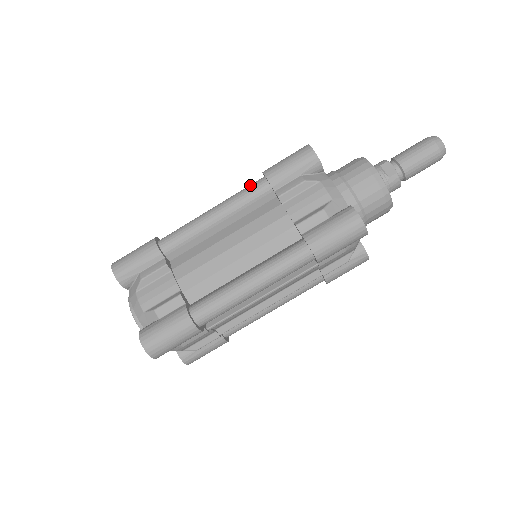
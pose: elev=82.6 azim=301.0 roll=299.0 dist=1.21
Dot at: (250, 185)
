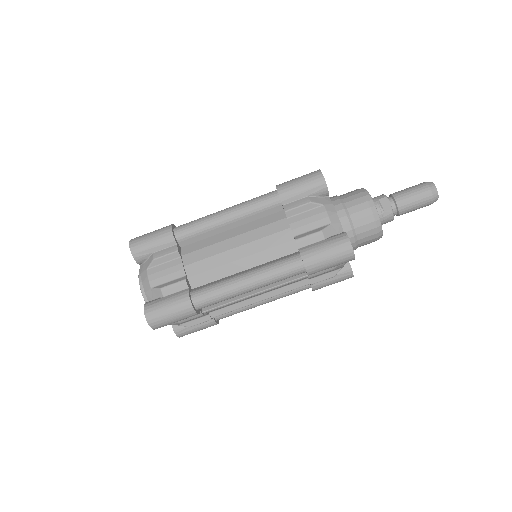
Dot at: (263, 195)
